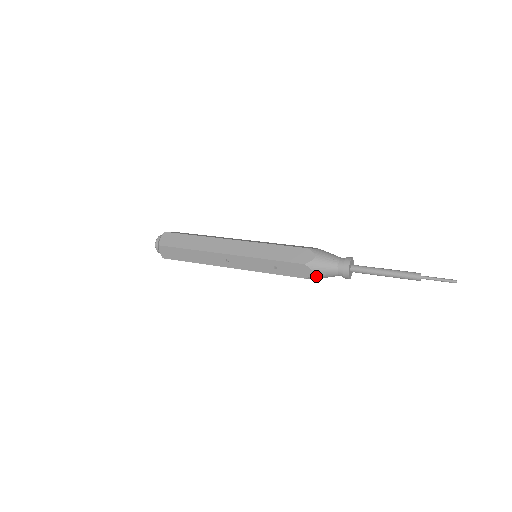
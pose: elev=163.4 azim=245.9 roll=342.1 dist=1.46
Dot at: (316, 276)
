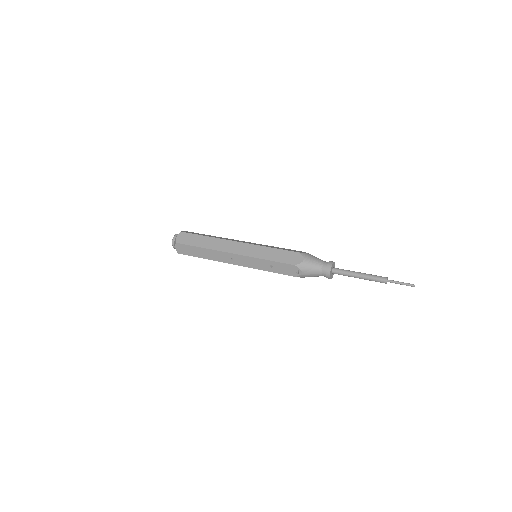
Dot at: (304, 275)
